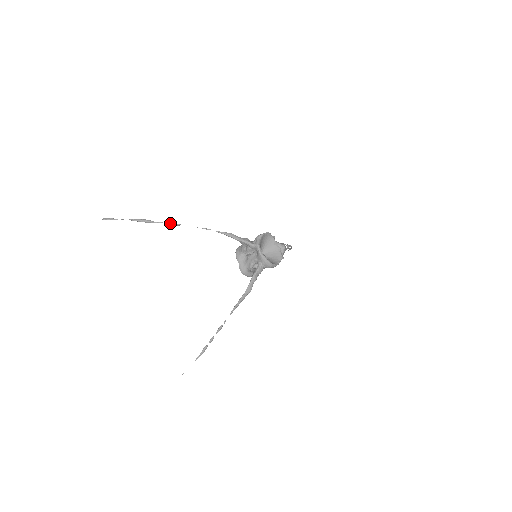
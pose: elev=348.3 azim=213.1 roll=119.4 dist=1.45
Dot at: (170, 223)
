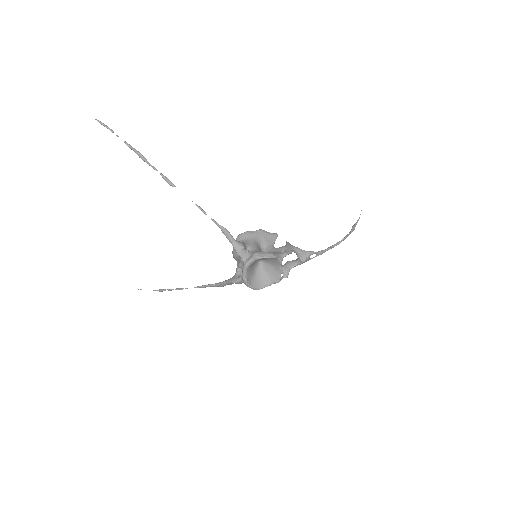
Dot at: (164, 178)
